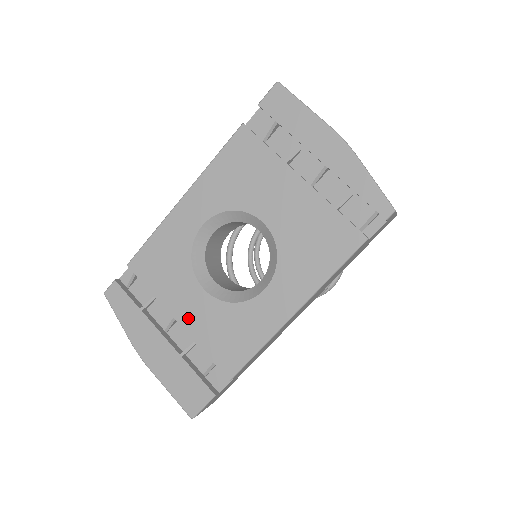
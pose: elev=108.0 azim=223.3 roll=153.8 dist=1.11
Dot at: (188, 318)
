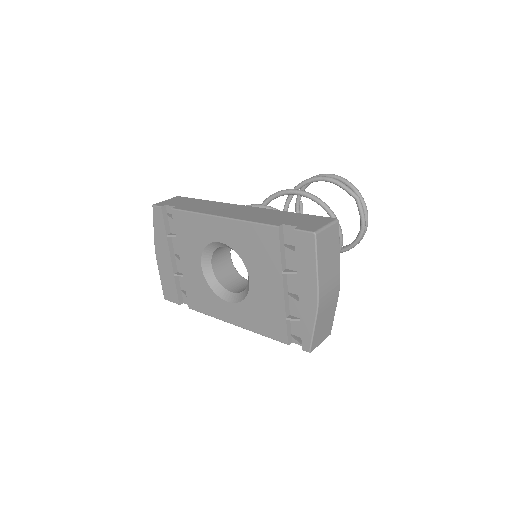
Dot at: (186, 267)
